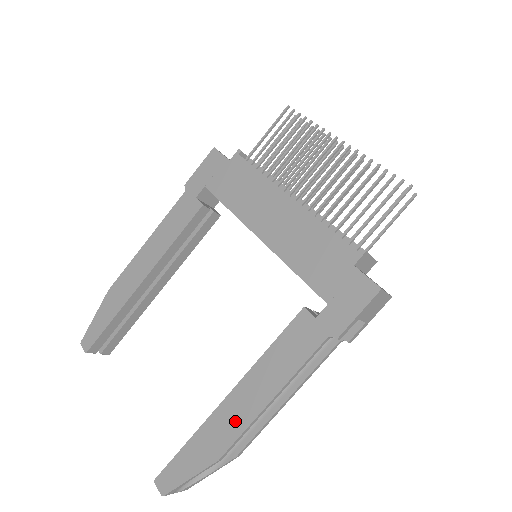
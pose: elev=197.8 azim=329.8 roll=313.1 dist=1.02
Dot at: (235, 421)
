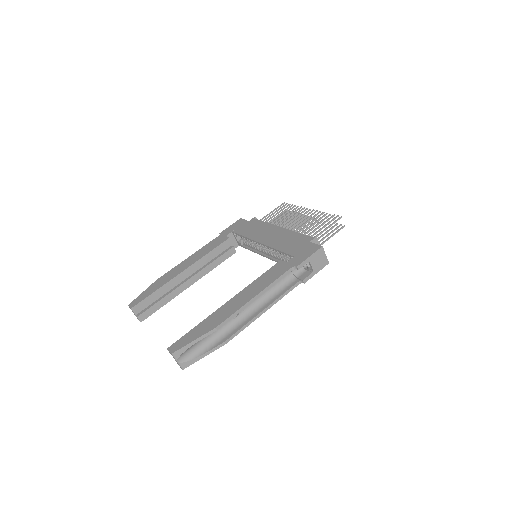
Dot at: (231, 309)
